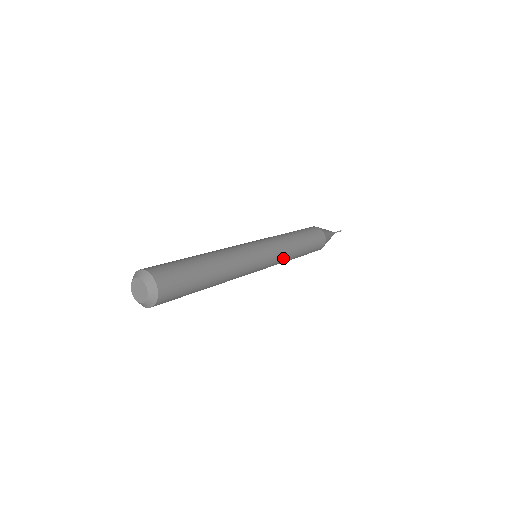
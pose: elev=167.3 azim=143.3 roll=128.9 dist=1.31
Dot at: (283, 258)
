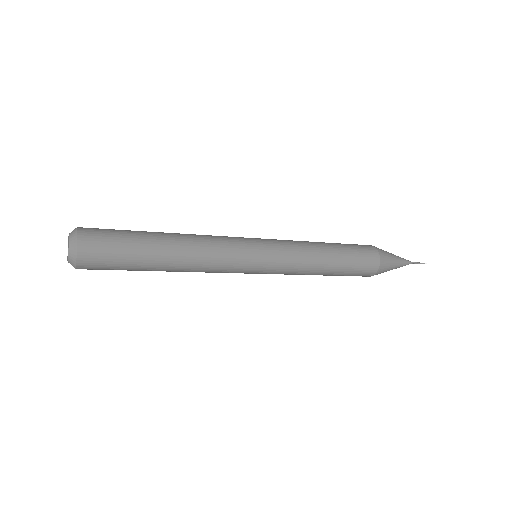
Dot at: (294, 265)
